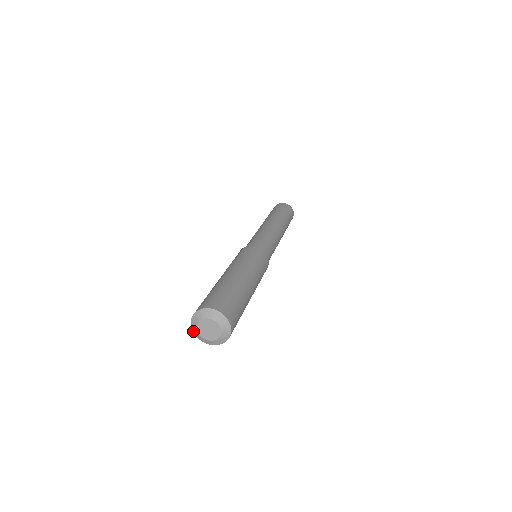
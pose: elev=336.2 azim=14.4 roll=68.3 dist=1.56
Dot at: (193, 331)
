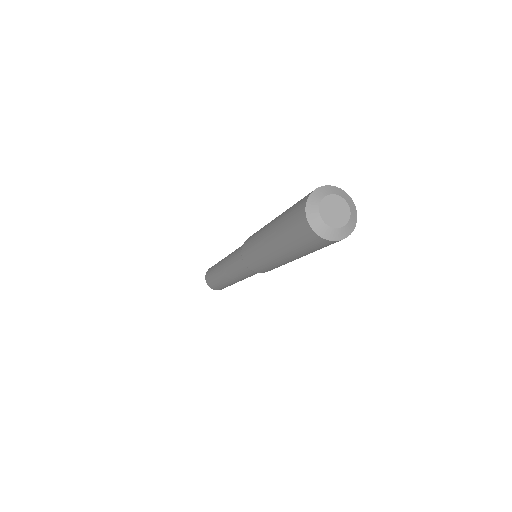
Dot at: (310, 196)
